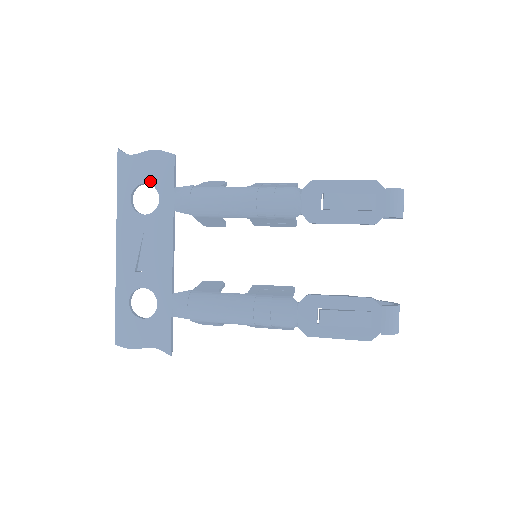
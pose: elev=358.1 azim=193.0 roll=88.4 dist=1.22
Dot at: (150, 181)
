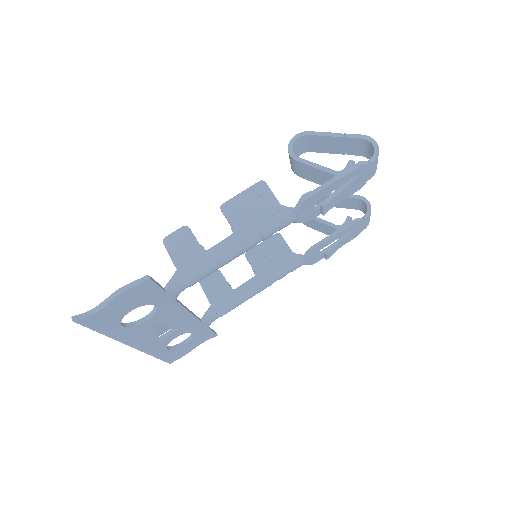
Dot at: (135, 307)
